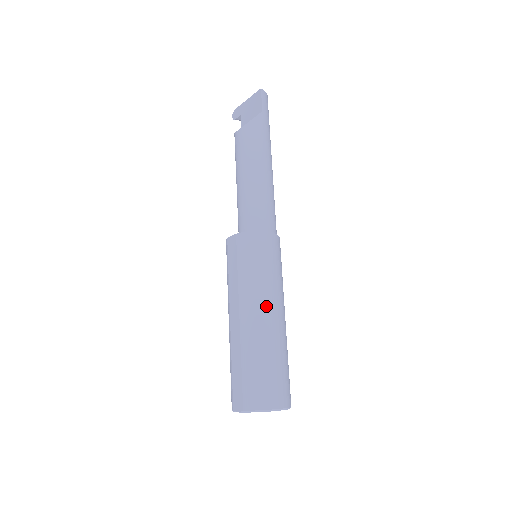
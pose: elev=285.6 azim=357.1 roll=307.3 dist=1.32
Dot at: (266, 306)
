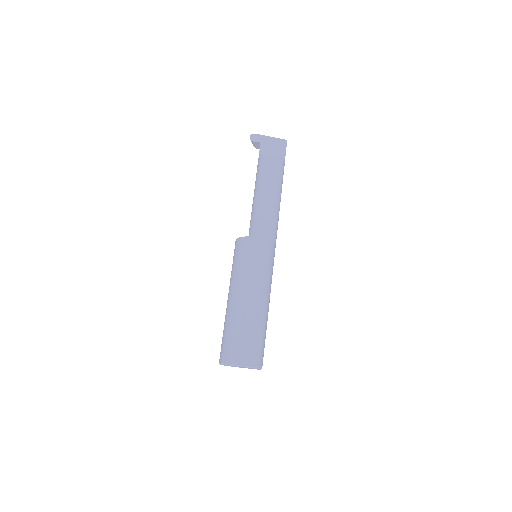
Dot at: occluded
